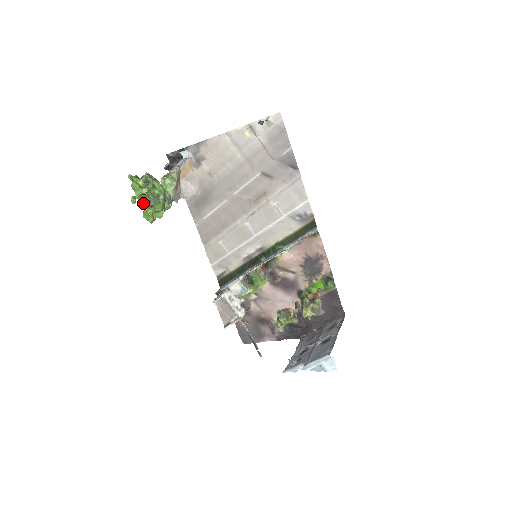
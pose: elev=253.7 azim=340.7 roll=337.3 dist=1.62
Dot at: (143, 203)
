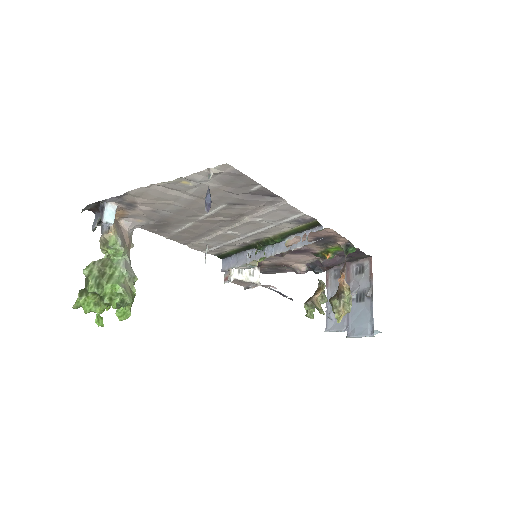
Dot at: (108, 307)
